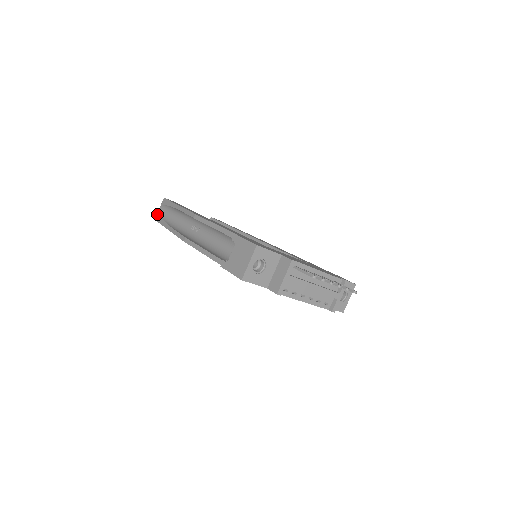
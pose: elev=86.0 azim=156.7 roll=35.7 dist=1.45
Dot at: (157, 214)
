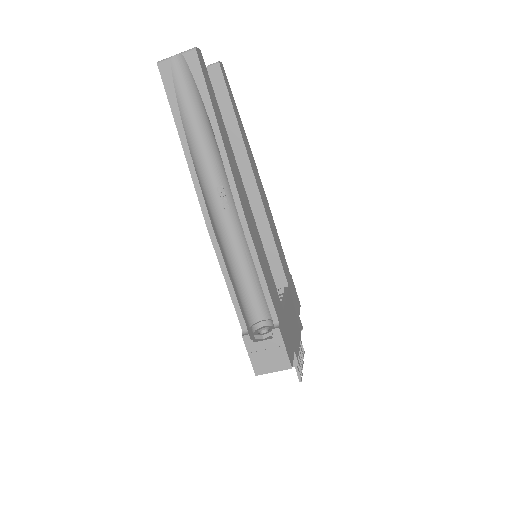
Dot at: (168, 62)
